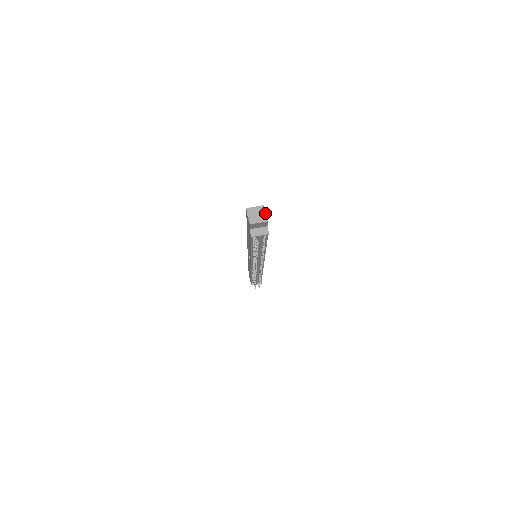
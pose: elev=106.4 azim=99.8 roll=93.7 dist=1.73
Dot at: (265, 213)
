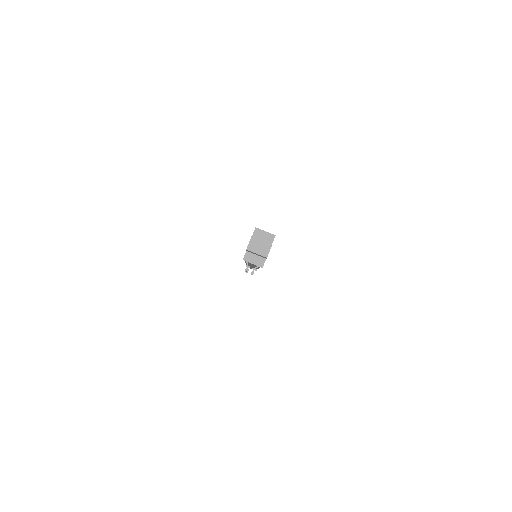
Dot at: (269, 247)
